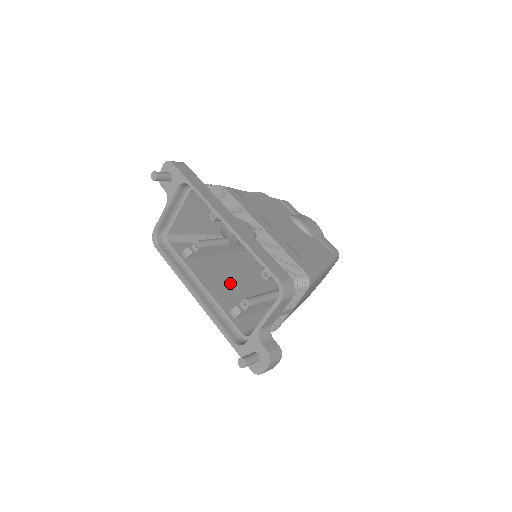
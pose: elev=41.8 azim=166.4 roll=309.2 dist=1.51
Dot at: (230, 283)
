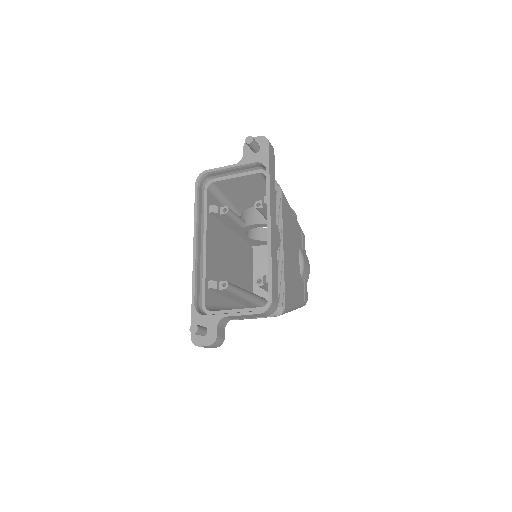
Dot at: (222, 257)
